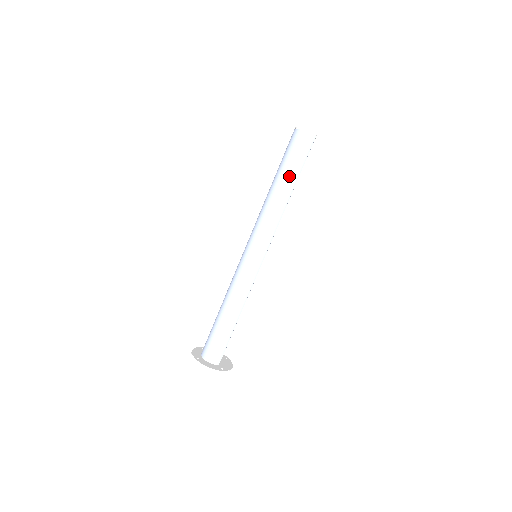
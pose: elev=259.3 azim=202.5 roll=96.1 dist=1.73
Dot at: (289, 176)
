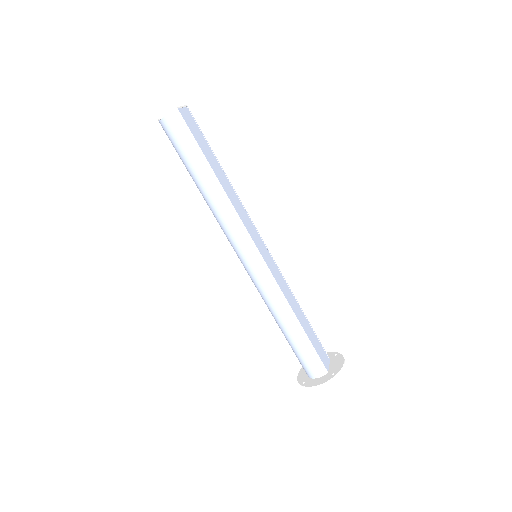
Dot at: (197, 168)
